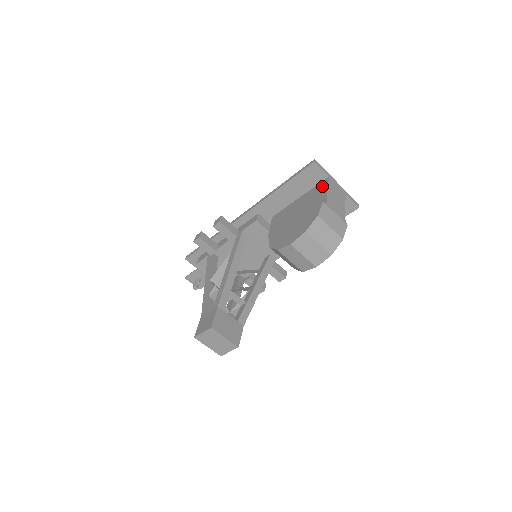
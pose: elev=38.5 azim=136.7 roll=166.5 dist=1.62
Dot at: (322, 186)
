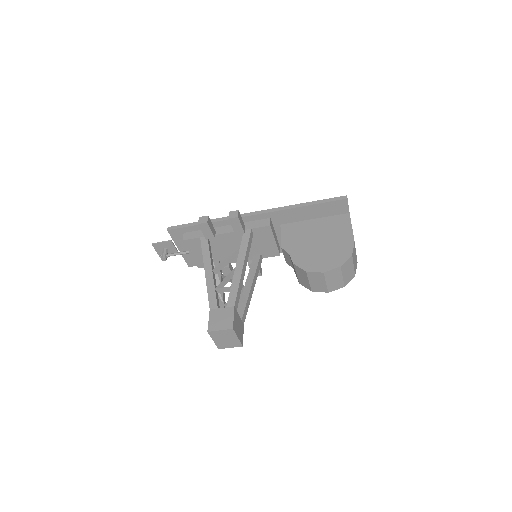
Dot at: (344, 220)
